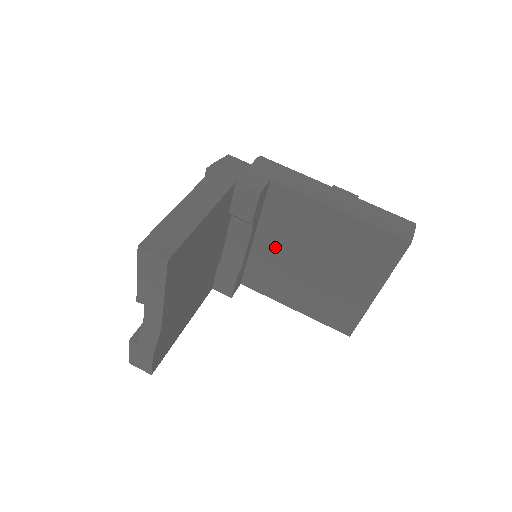
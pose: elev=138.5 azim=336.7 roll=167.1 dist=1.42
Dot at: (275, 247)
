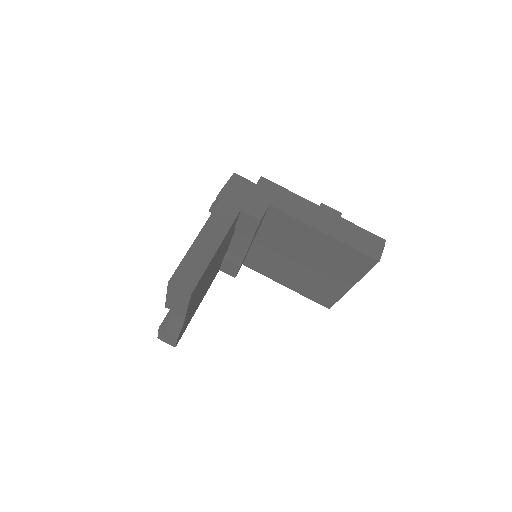
Dot at: (272, 246)
